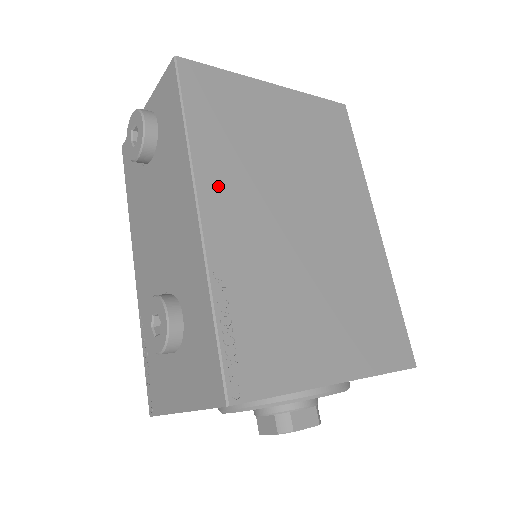
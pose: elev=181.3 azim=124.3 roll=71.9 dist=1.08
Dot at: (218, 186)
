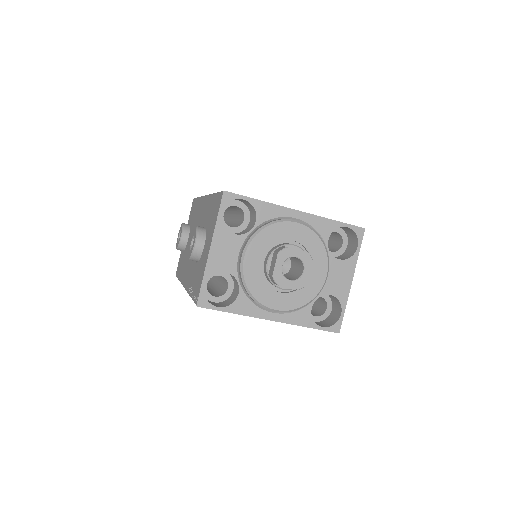
Dot at: occluded
